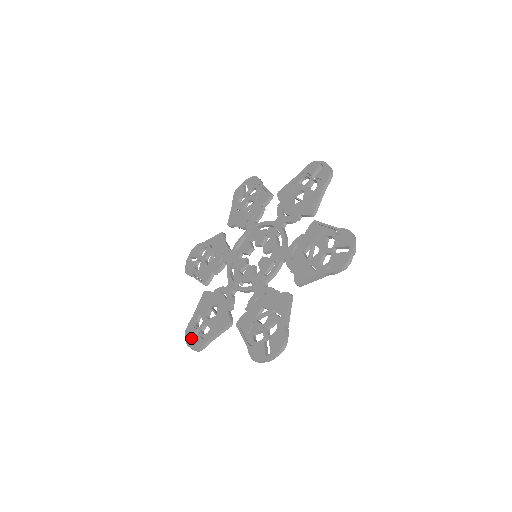
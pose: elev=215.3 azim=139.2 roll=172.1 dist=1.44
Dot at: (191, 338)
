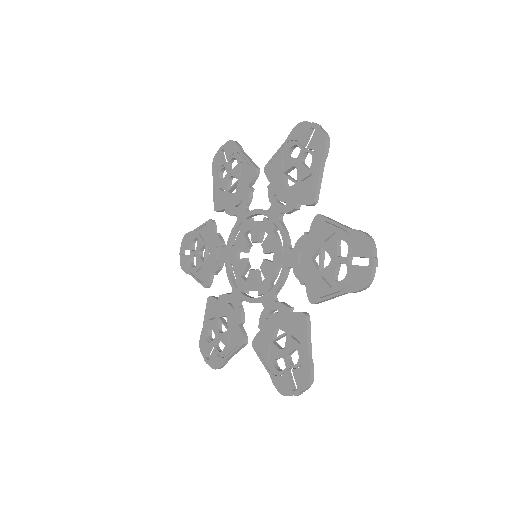
Dot at: (184, 249)
